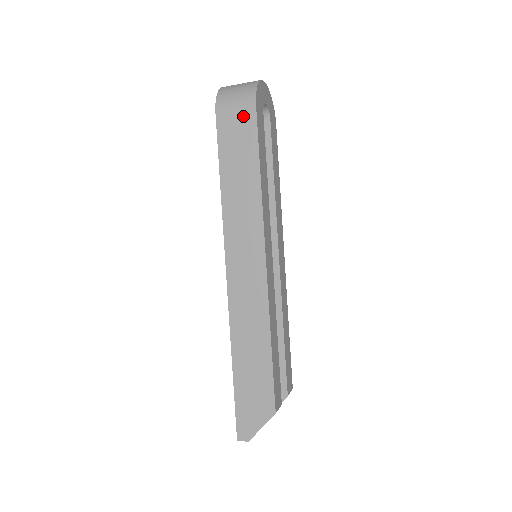
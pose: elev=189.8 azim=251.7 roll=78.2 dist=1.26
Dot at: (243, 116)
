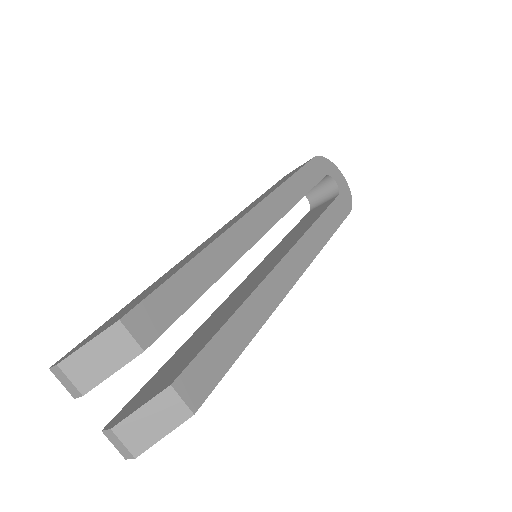
Dot at: occluded
